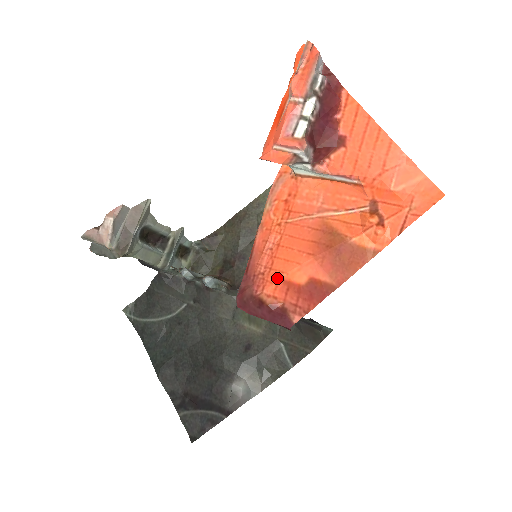
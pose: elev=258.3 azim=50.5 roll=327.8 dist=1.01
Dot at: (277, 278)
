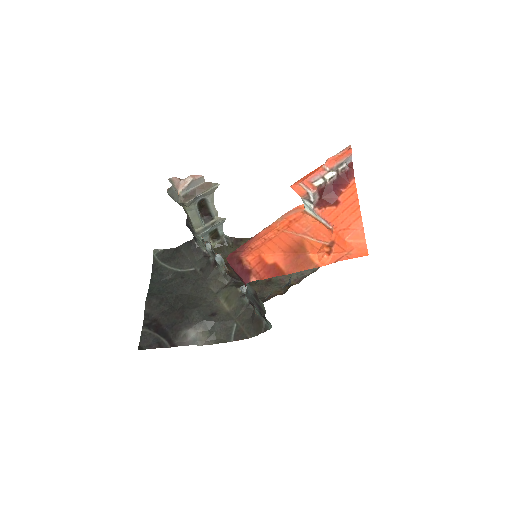
Dot at: (258, 254)
